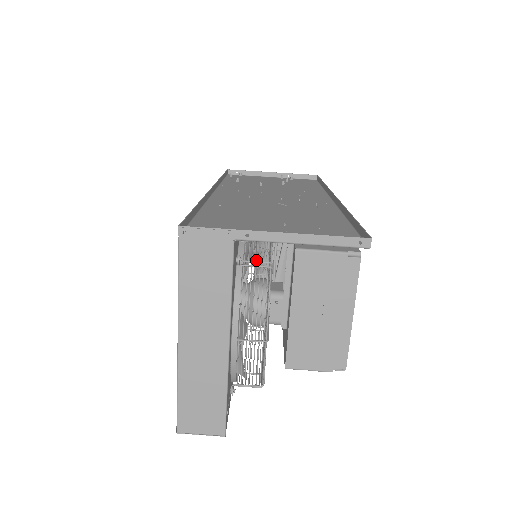
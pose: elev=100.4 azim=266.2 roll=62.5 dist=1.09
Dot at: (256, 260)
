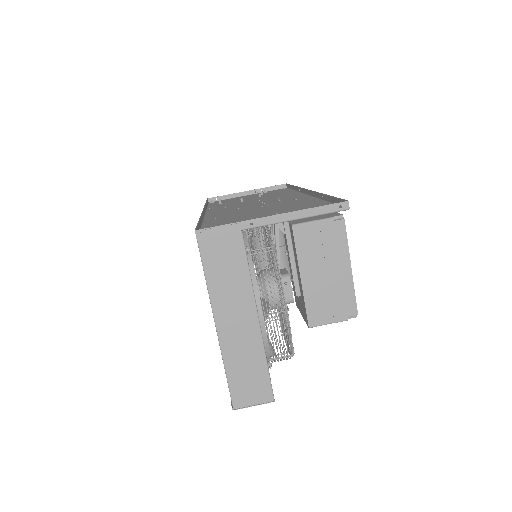
Dot at: (261, 248)
